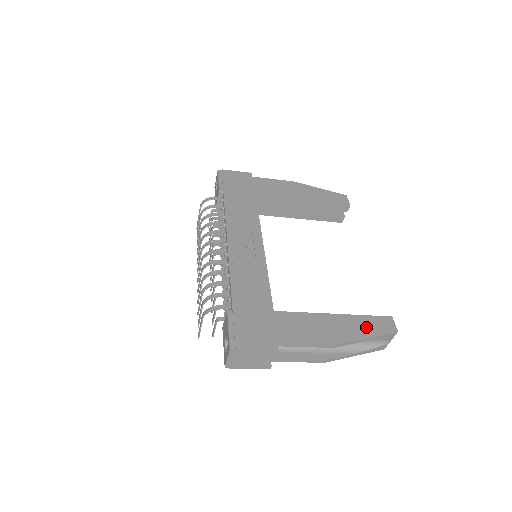
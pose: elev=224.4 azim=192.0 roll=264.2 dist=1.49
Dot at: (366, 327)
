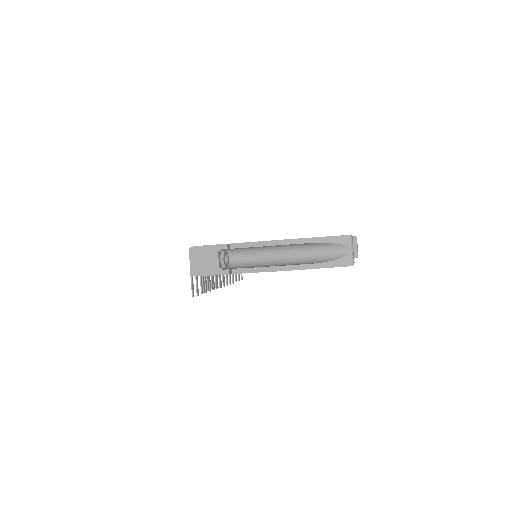
Dot at: occluded
